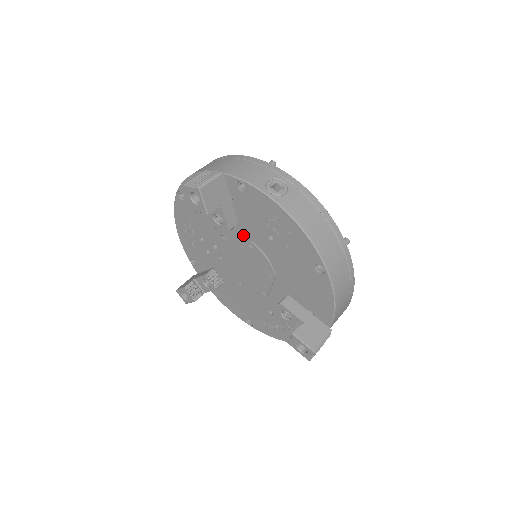
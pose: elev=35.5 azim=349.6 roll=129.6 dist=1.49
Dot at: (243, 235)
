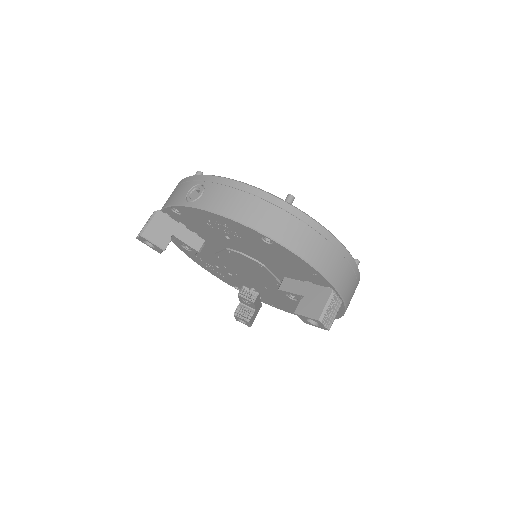
Dot at: (220, 247)
